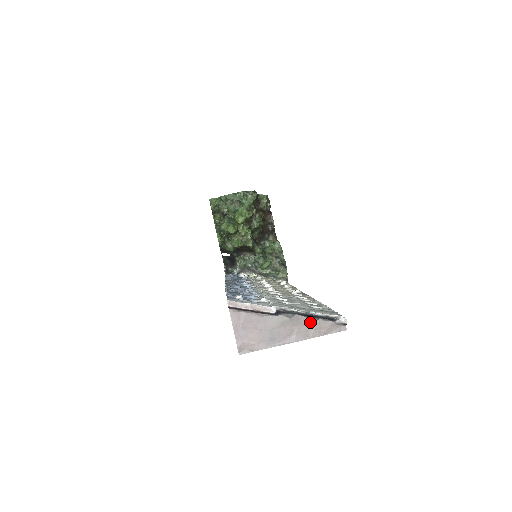
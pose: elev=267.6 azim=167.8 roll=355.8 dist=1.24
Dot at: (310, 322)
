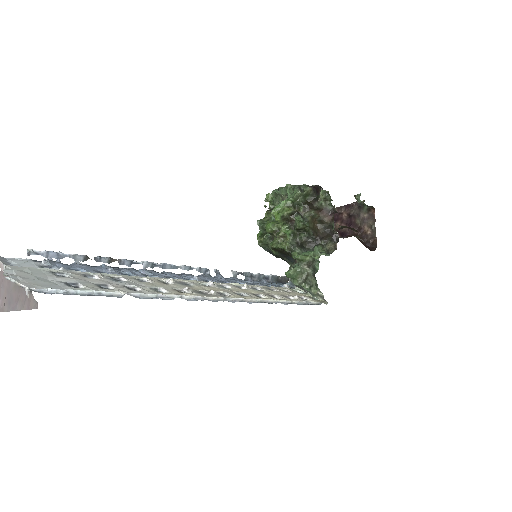
Dot at: (25, 291)
